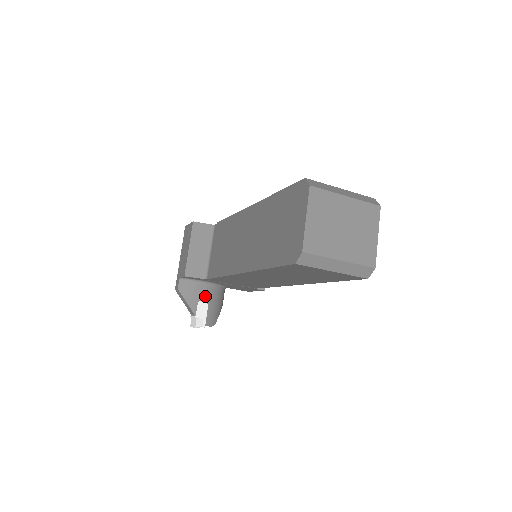
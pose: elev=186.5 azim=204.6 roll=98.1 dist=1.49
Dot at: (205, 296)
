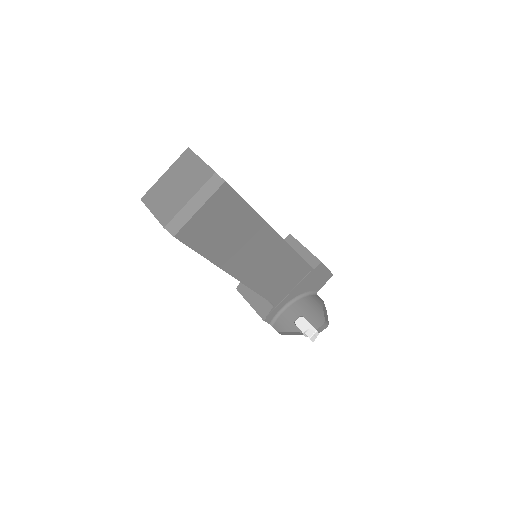
Dot at: (295, 314)
